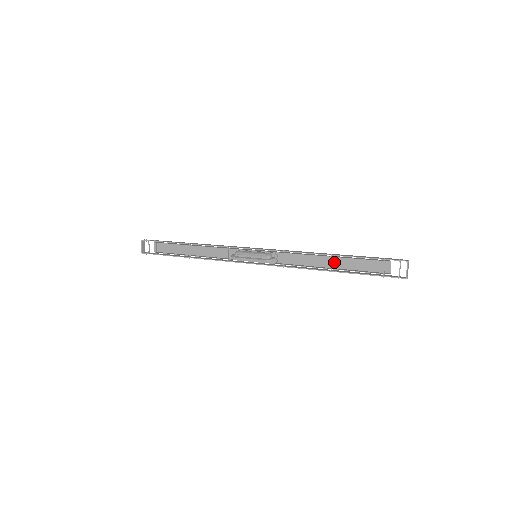
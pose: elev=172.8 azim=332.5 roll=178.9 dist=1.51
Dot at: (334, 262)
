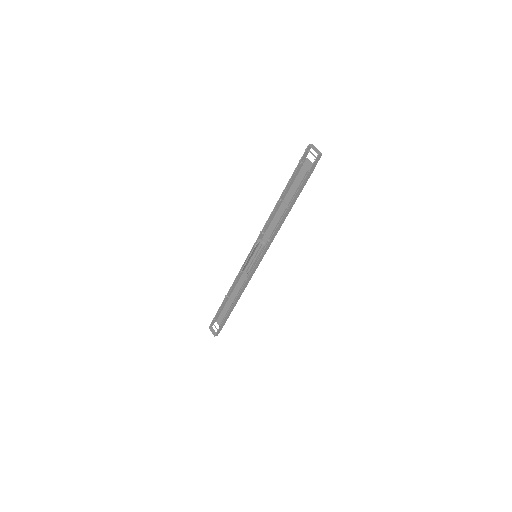
Dot at: (287, 202)
